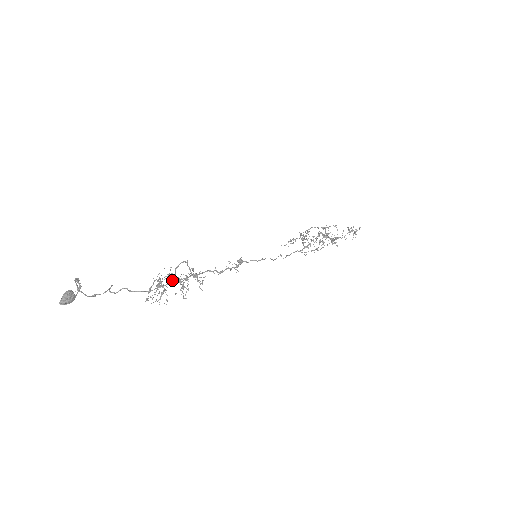
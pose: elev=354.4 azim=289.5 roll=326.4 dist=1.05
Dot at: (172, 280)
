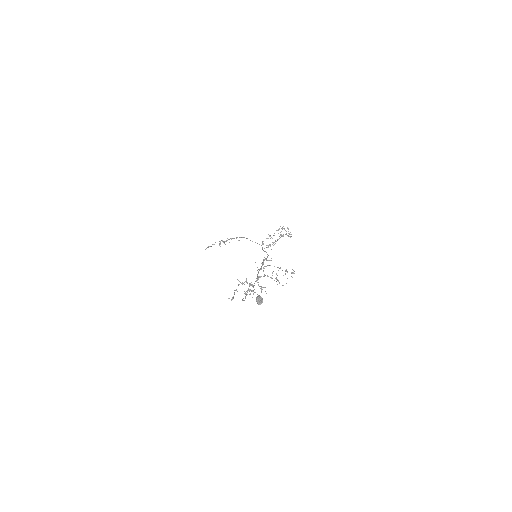
Dot at: (257, 280)
